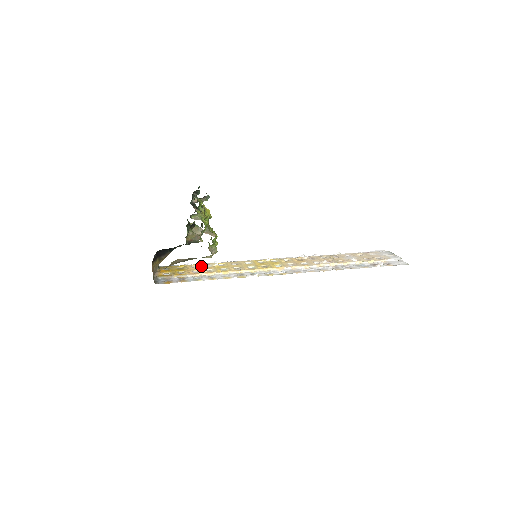
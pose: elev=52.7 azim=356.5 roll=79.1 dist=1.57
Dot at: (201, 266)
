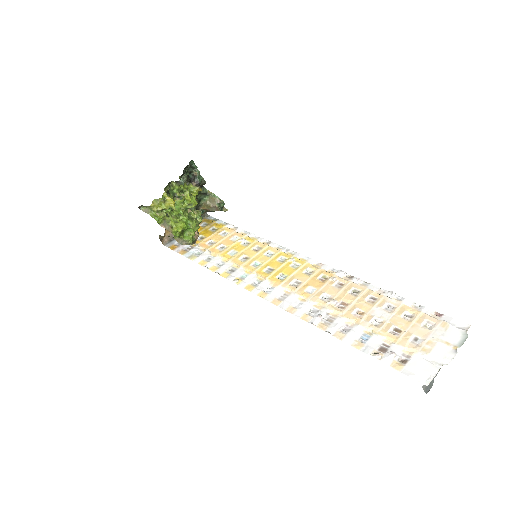
Dot at: (229, 236)
